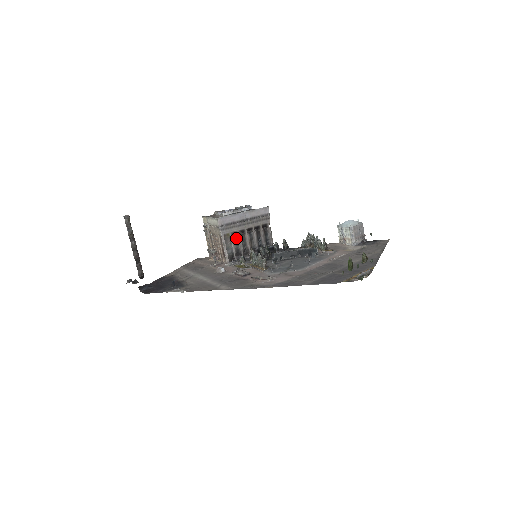
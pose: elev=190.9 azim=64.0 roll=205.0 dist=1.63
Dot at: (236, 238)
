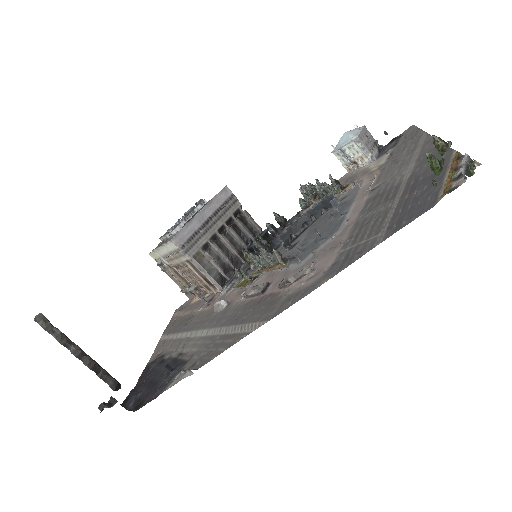
Dot at: (211, 251)
